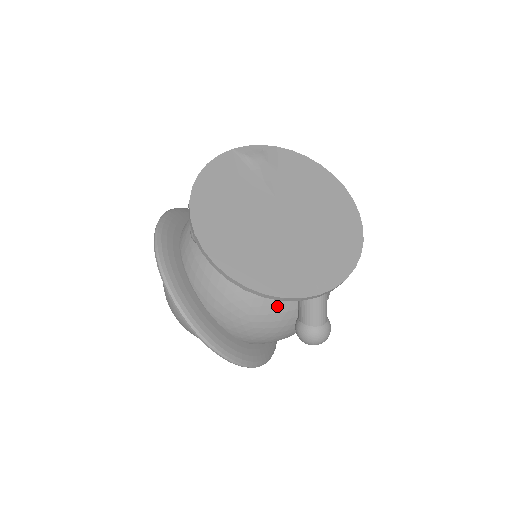
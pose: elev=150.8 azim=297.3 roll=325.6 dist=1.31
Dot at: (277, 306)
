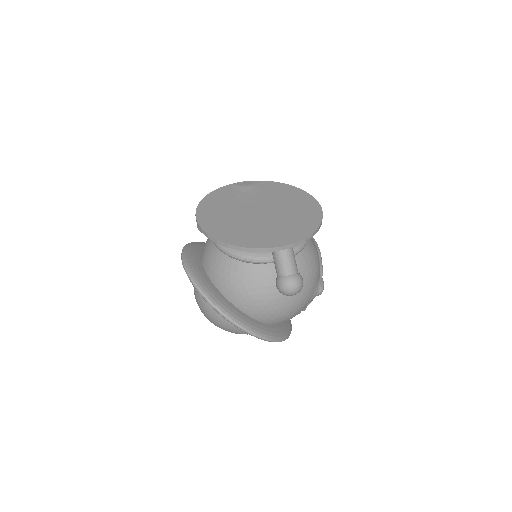
Dot at: (263, 273)
